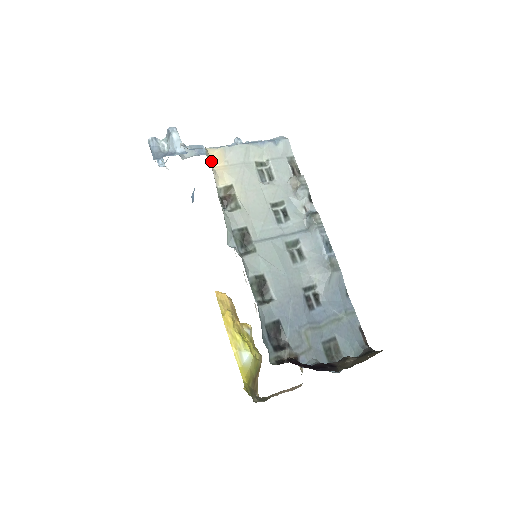
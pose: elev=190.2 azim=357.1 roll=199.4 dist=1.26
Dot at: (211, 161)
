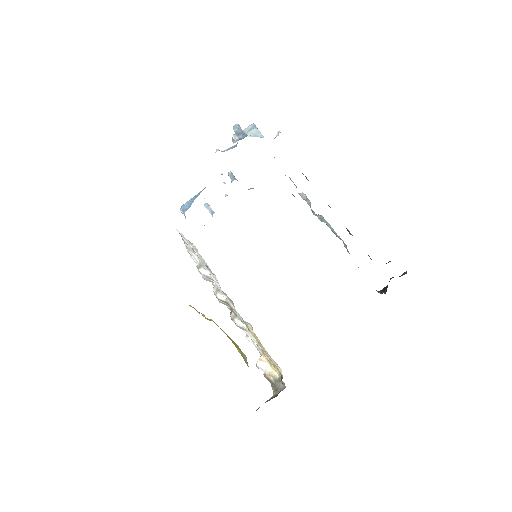
Dot at: occluded
